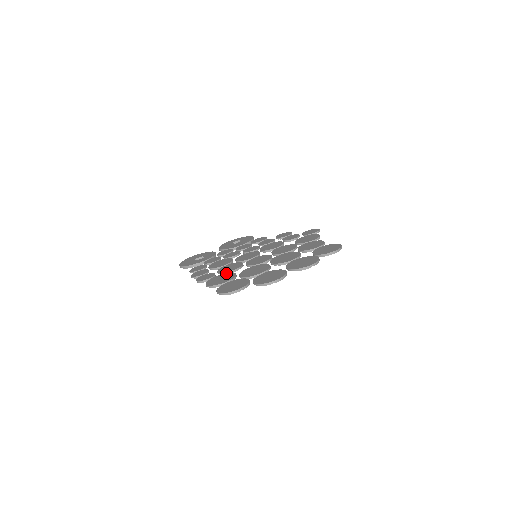
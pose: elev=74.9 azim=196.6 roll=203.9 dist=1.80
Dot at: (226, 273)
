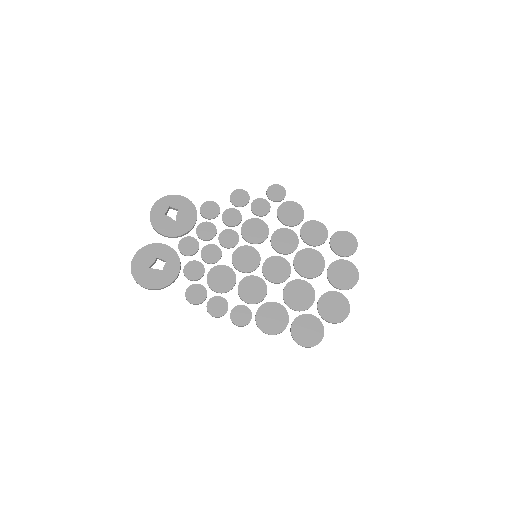
Dot at: (265, 305)
